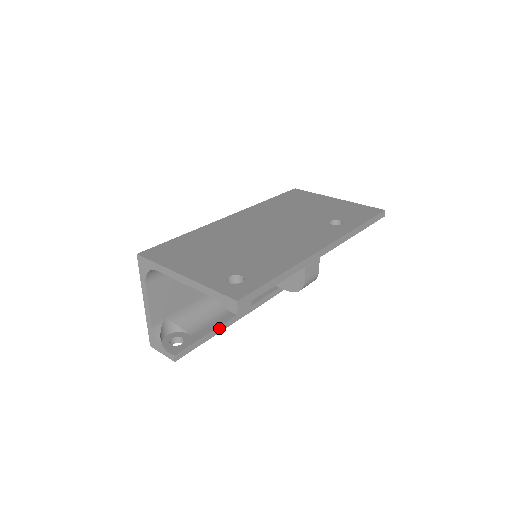
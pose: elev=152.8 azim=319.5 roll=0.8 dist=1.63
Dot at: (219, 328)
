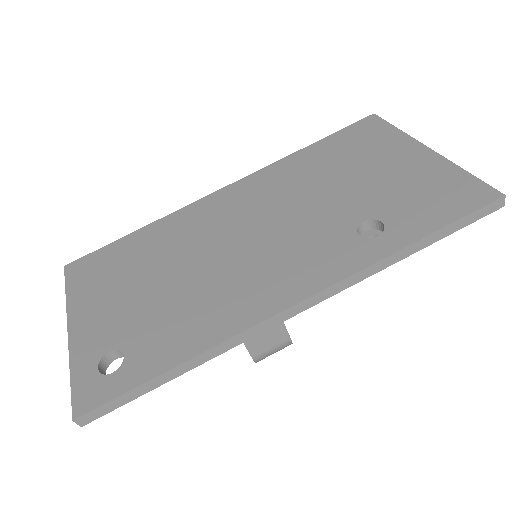
Dot at: occluded
